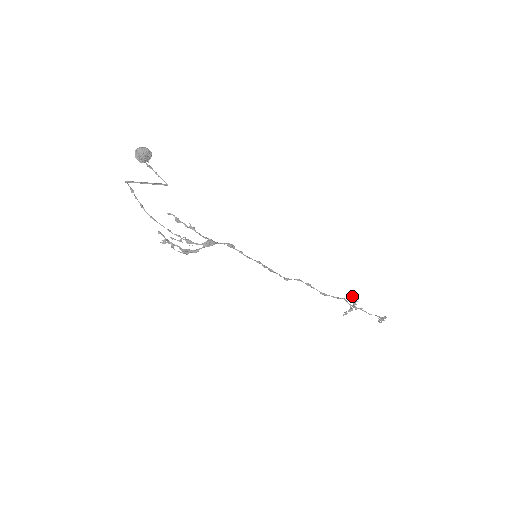
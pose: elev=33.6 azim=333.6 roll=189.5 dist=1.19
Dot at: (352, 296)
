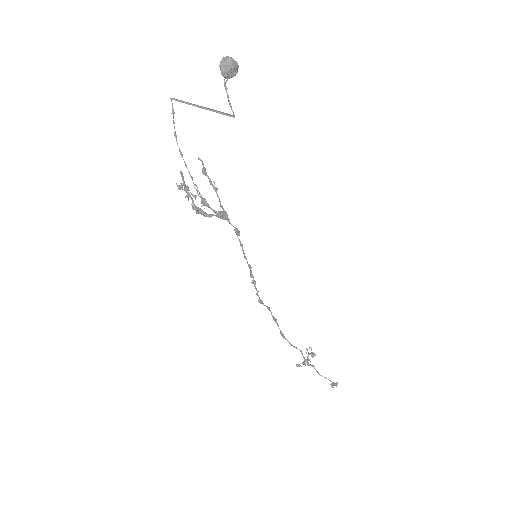
Dot at: occluded
